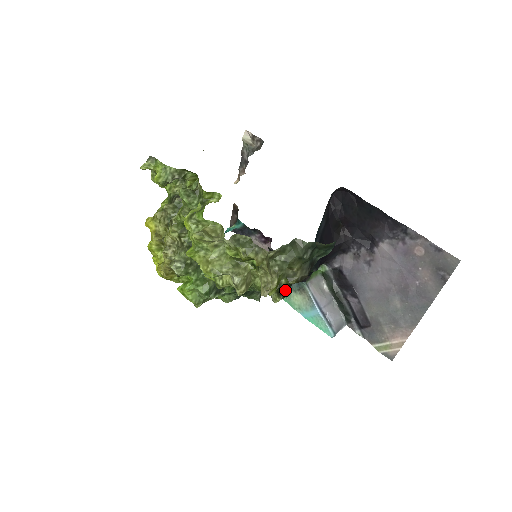
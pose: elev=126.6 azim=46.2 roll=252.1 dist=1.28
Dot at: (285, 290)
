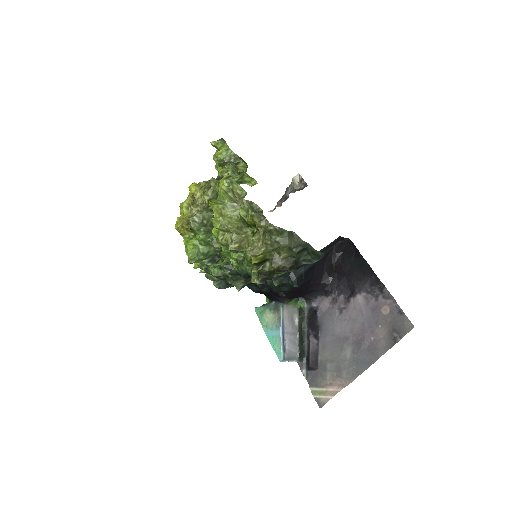
Dot at: (265, 276)
